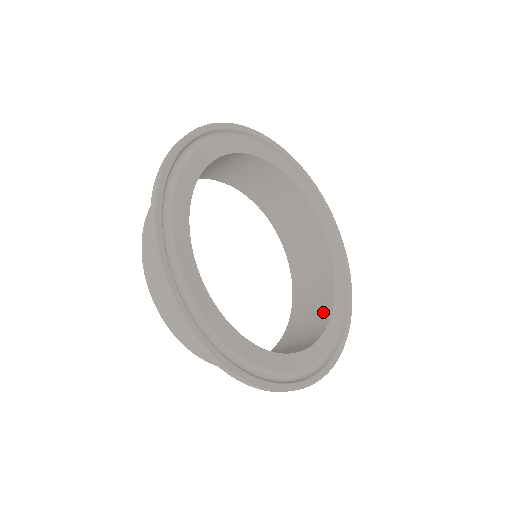
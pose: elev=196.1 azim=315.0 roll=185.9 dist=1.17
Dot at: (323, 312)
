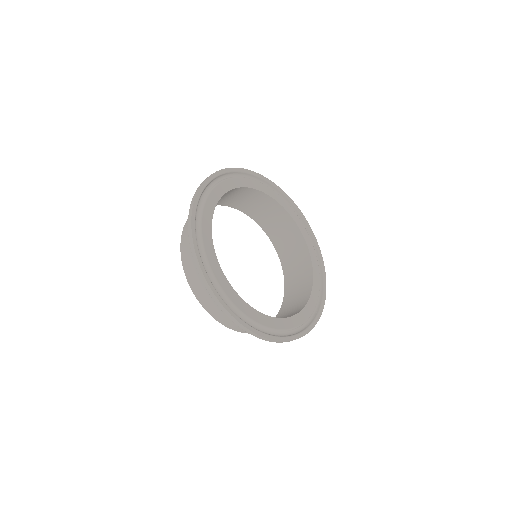
Dot at: (295, 312)
